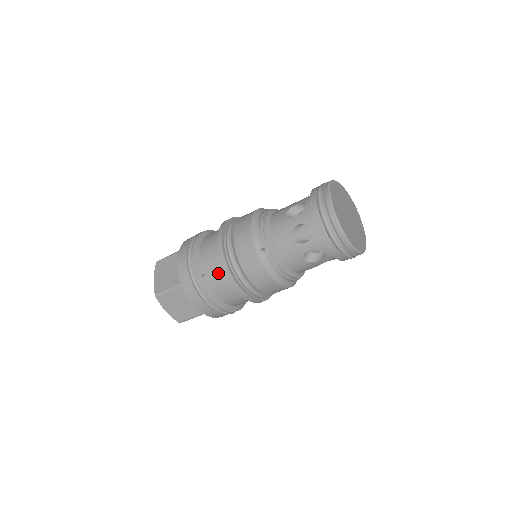
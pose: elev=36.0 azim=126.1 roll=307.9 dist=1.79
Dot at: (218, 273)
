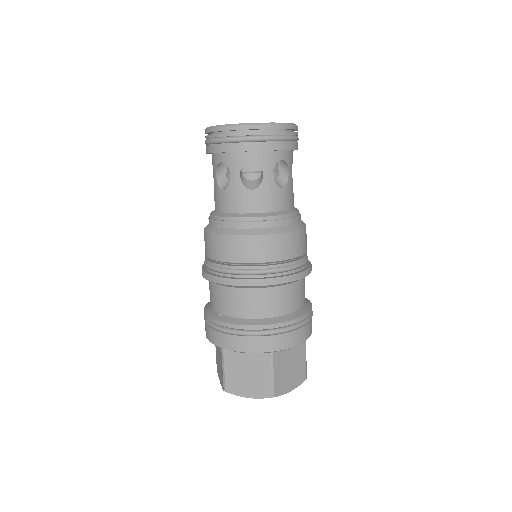
Dot at: (223, 295)
